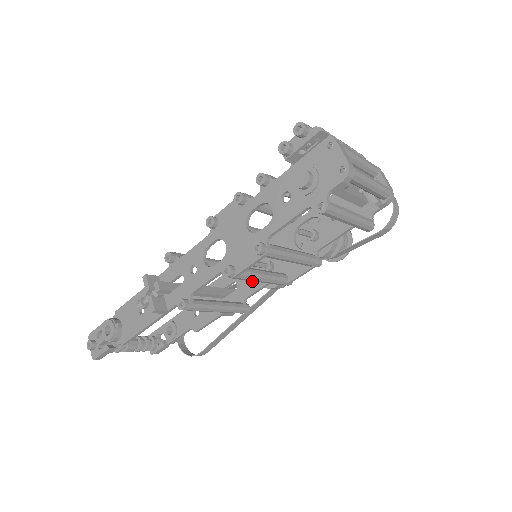
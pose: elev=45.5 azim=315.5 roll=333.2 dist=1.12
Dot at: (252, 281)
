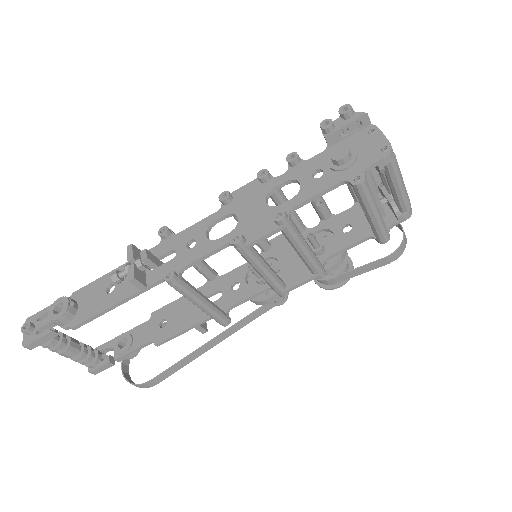
Dot at: (241, 289)
